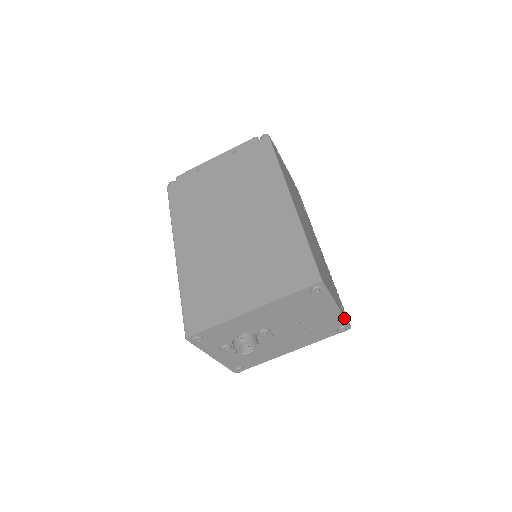
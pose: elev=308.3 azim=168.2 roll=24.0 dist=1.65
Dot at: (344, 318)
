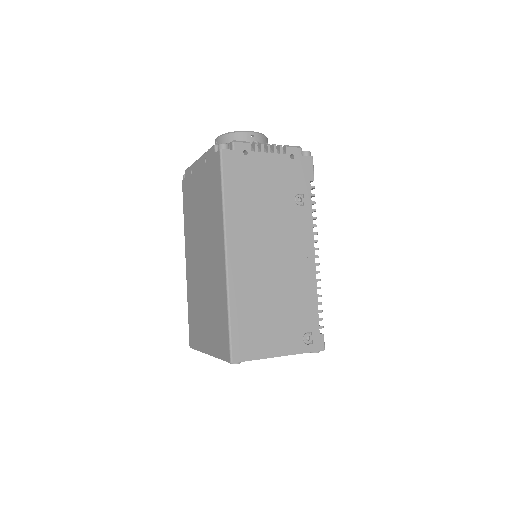
Dot at: occluded
